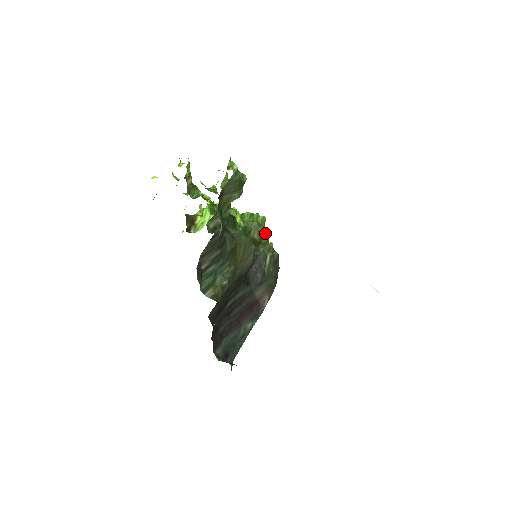
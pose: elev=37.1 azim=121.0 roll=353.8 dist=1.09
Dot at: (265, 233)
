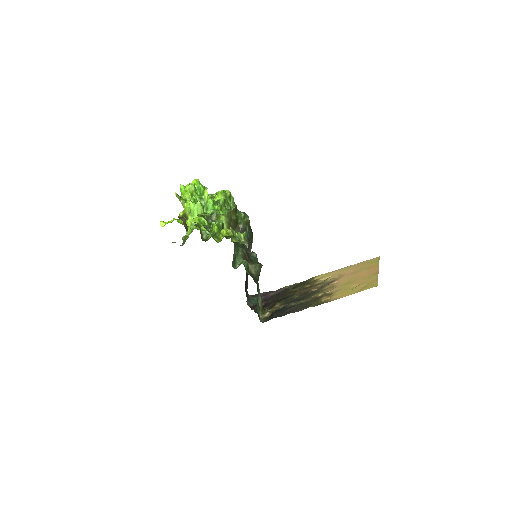
Dot at: (236, 207)
